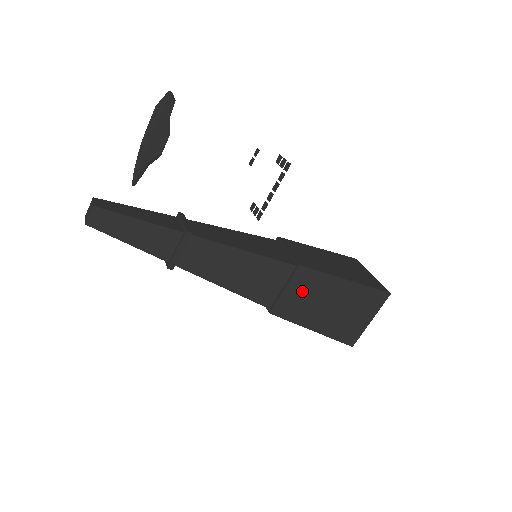
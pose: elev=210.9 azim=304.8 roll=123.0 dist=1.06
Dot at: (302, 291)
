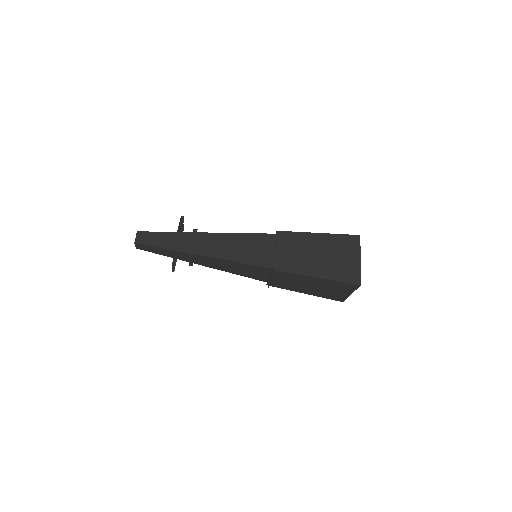
Dot at: (289, 248)
